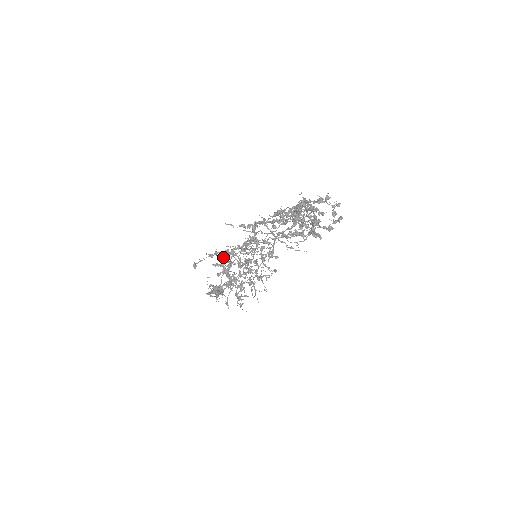
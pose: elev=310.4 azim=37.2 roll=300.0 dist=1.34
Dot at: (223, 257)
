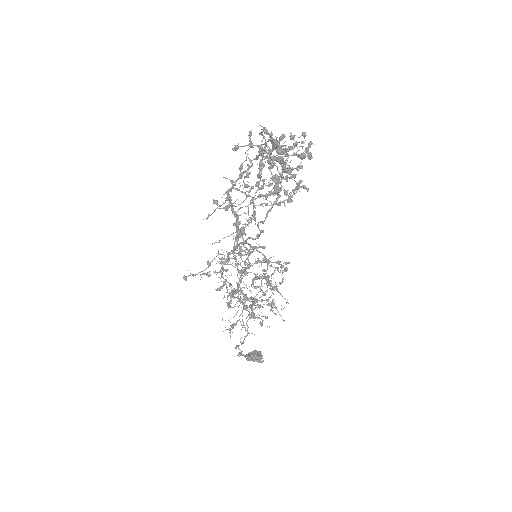
Dot at: (221, 271)
